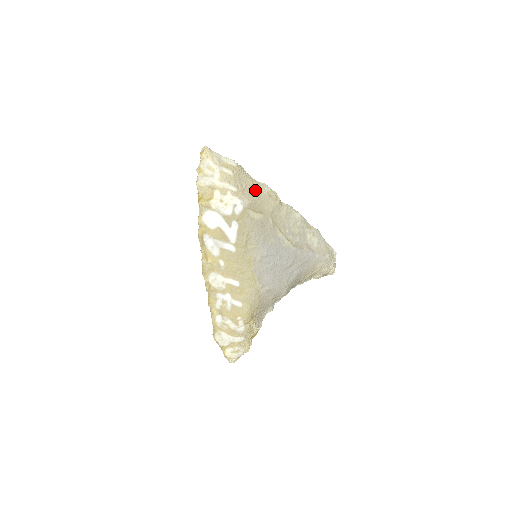
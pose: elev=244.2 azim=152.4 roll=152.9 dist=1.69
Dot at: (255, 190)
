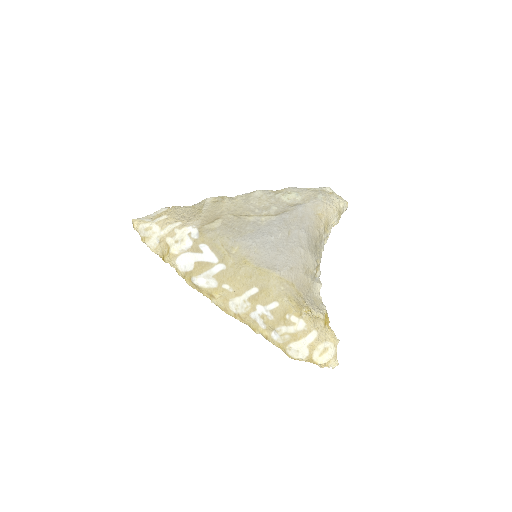
Dot at: (198, 210)
